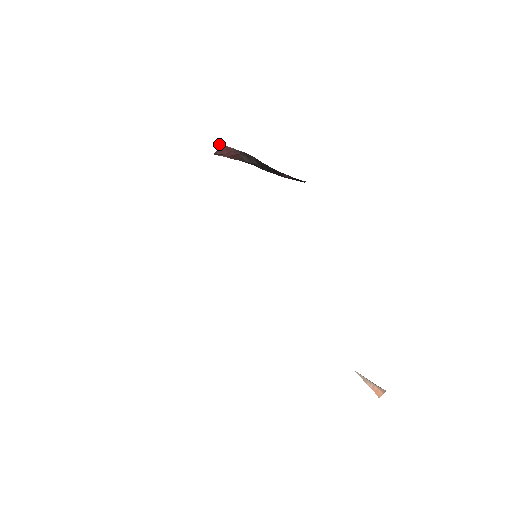
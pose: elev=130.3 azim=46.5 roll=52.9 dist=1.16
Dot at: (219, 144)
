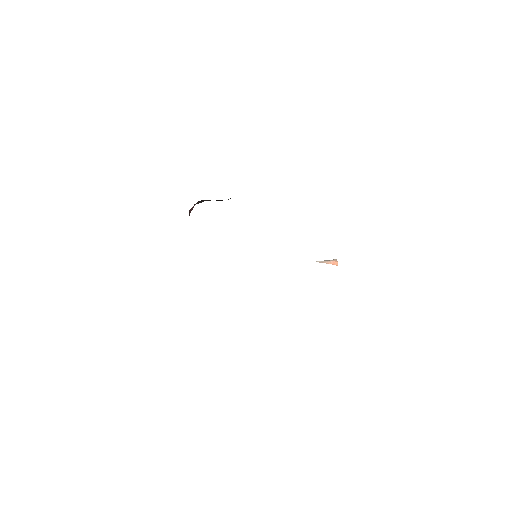
Dot at: occluded
